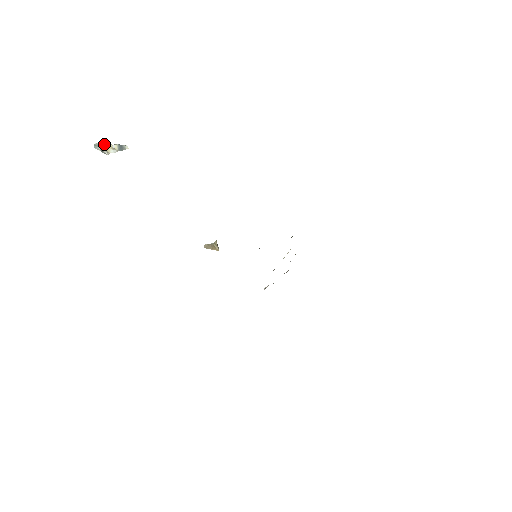
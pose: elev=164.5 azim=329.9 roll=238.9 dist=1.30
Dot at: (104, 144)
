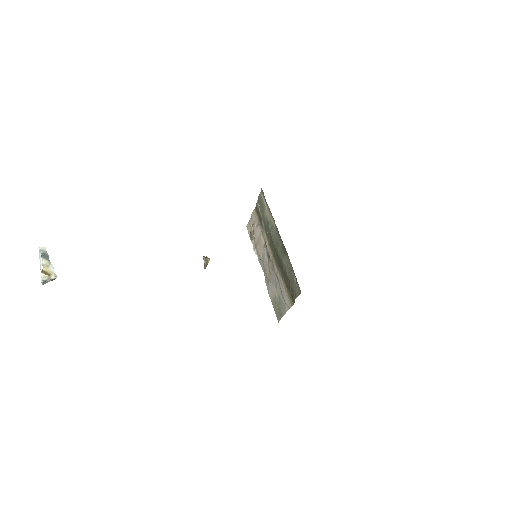
Dot at: (43, 273)
